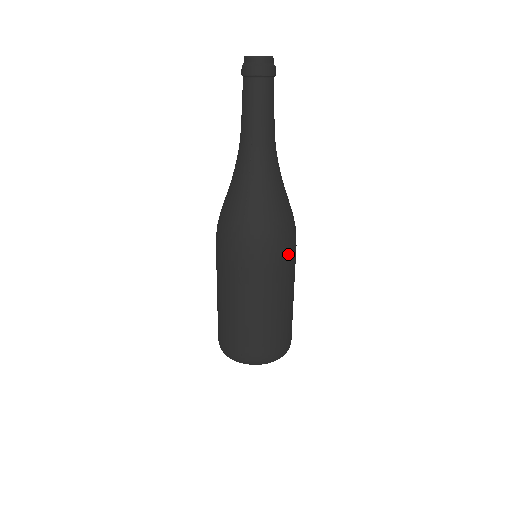
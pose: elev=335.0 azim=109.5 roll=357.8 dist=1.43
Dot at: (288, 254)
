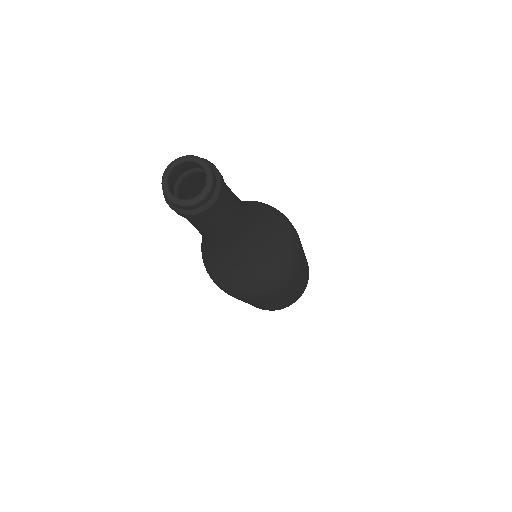
Dot at: (290, 282)
